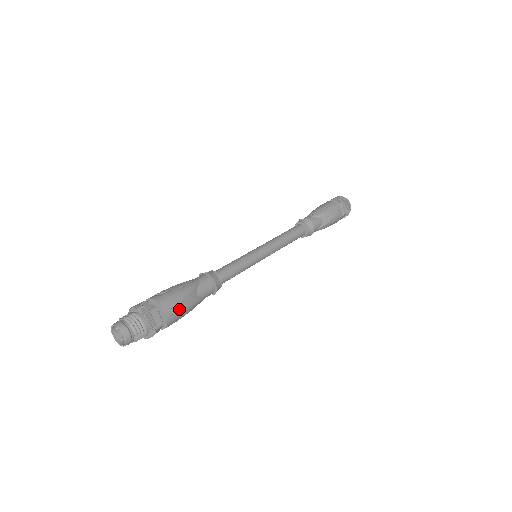
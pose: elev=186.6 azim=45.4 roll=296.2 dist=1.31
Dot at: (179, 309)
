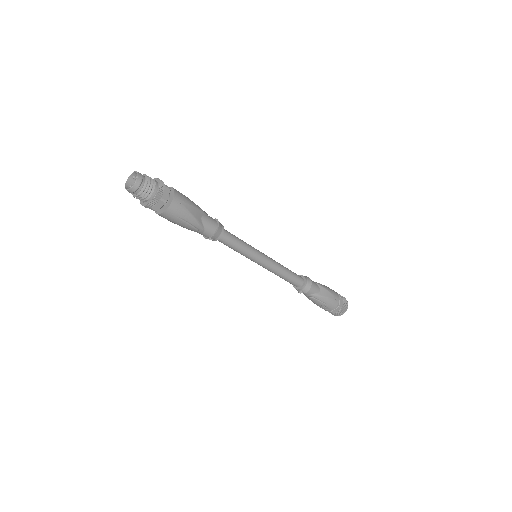
Dot at: (184, 207)
